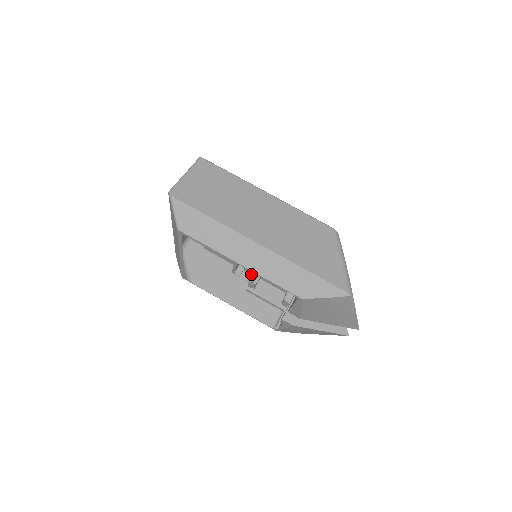
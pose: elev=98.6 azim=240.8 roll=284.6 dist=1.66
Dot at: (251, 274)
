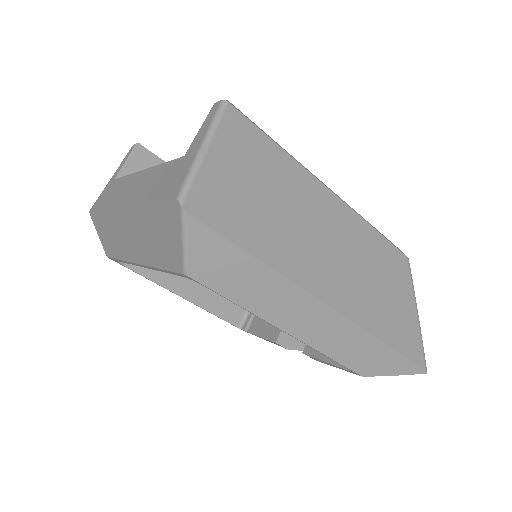
Dot at: occluded
